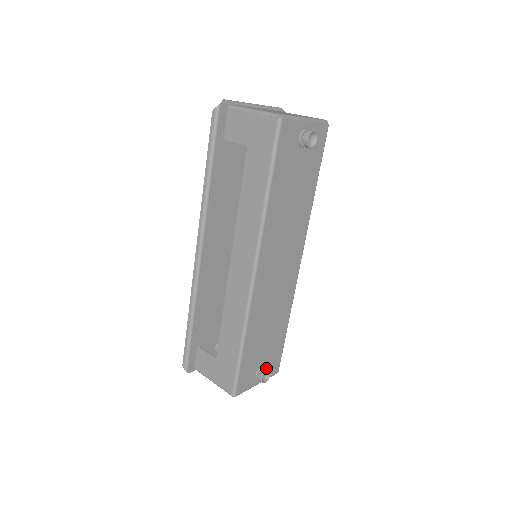
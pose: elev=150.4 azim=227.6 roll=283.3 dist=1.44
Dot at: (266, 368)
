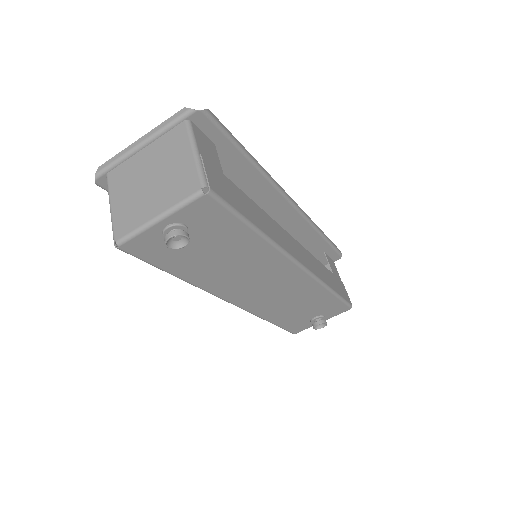
Dot at: (318, 321)
